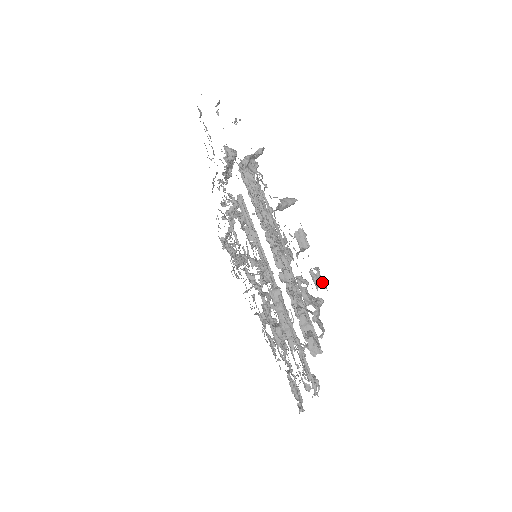
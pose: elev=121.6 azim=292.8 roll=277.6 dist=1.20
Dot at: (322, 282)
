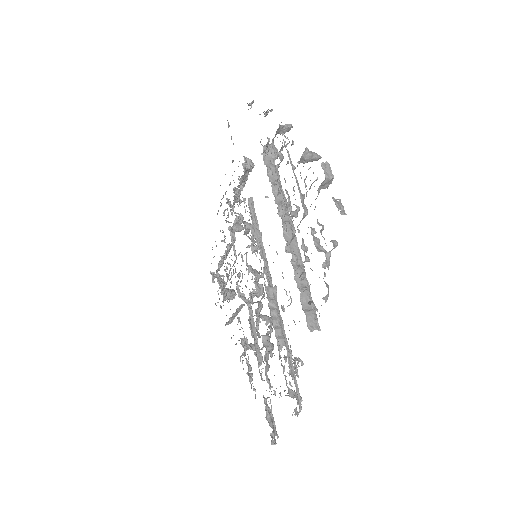
Dot at: (343, 209)
